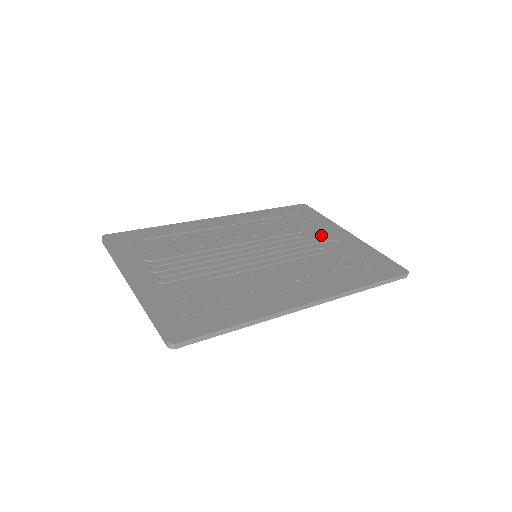
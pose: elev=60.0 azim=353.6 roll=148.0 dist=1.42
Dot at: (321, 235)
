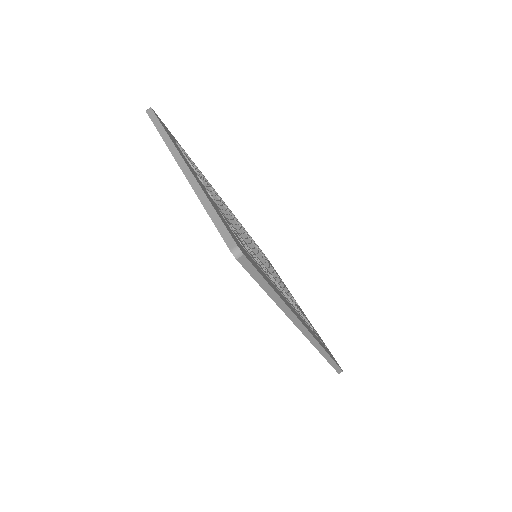
Dot at: occluded
